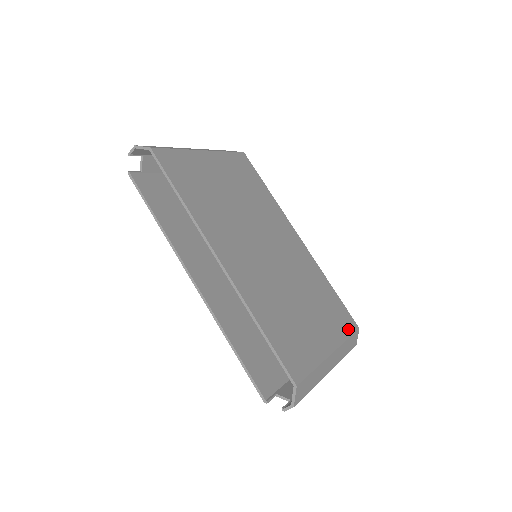
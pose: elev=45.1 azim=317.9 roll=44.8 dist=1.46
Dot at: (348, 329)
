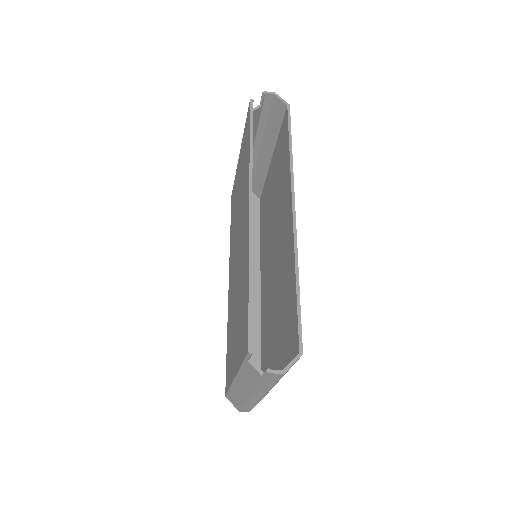
Dot at: occluded
